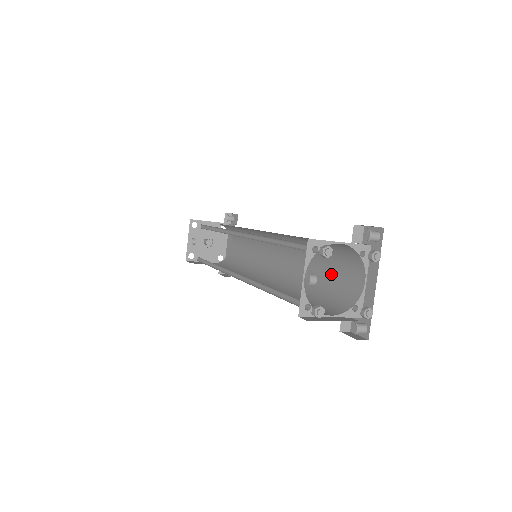
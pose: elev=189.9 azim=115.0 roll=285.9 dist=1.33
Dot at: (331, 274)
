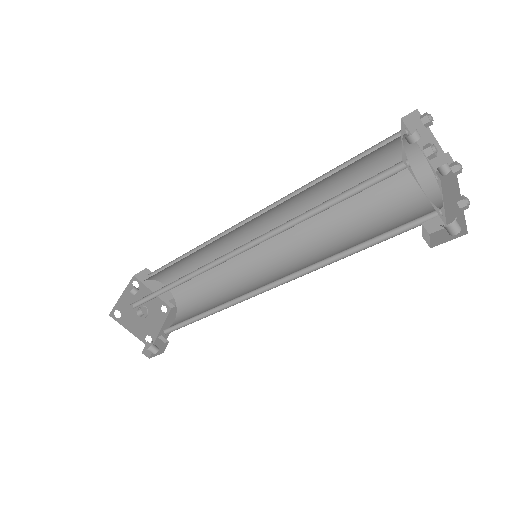
Dot at: (381, 229)
